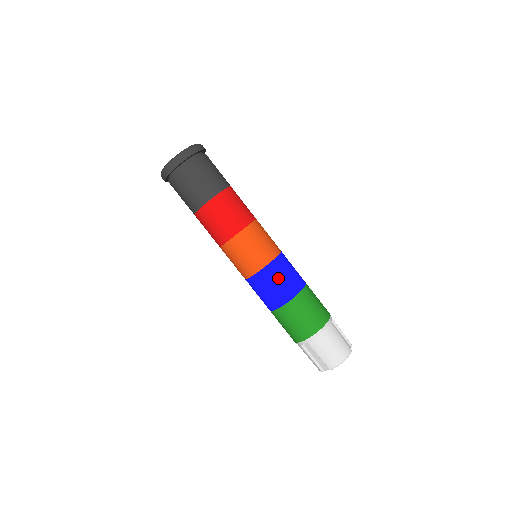
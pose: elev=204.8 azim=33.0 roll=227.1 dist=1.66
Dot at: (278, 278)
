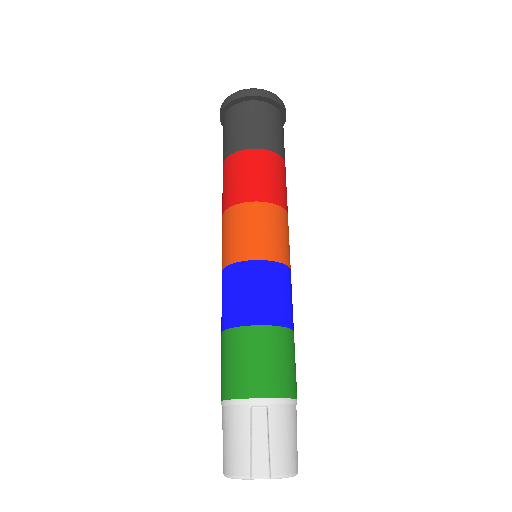
Dot at: (288, 290)
